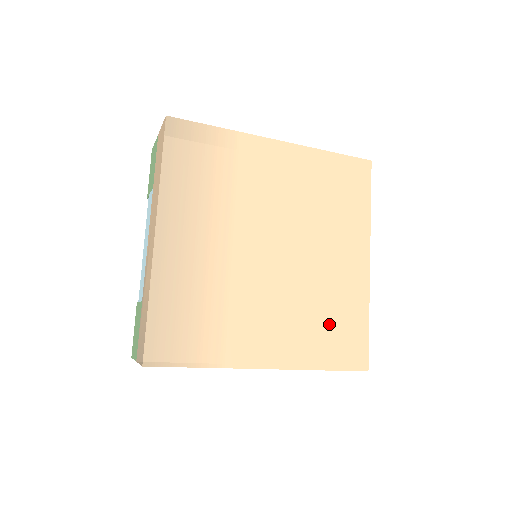
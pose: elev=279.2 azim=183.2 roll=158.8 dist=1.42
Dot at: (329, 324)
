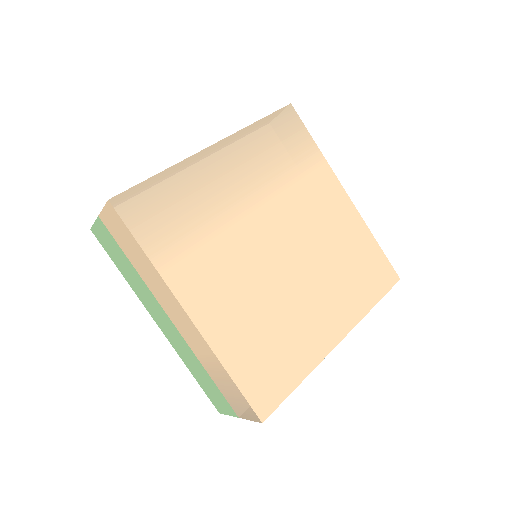
Dot at: (268, 345)
